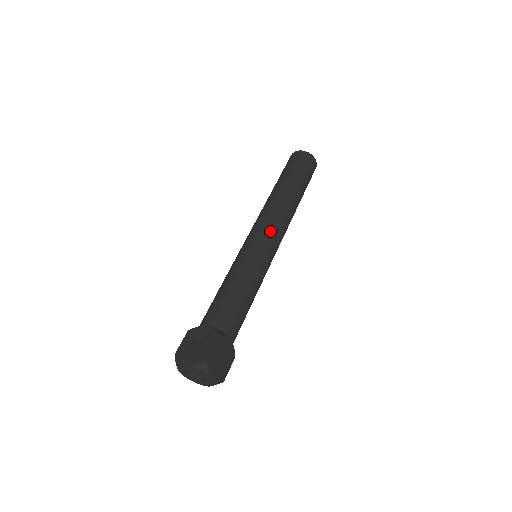
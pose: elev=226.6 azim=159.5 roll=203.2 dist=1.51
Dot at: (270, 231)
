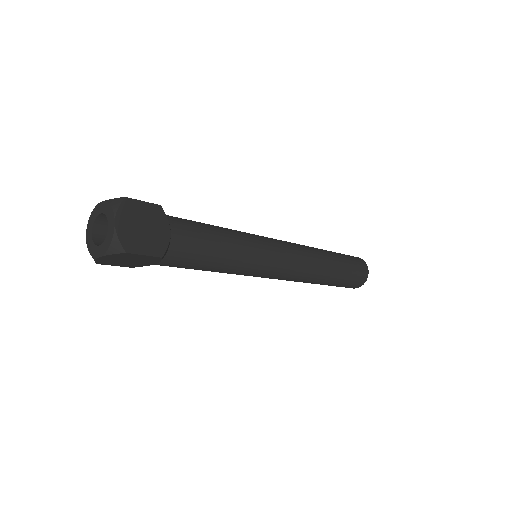
Dot at: (284, 242)
